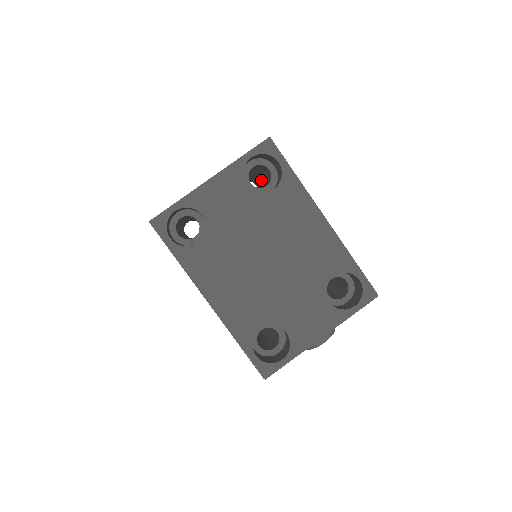
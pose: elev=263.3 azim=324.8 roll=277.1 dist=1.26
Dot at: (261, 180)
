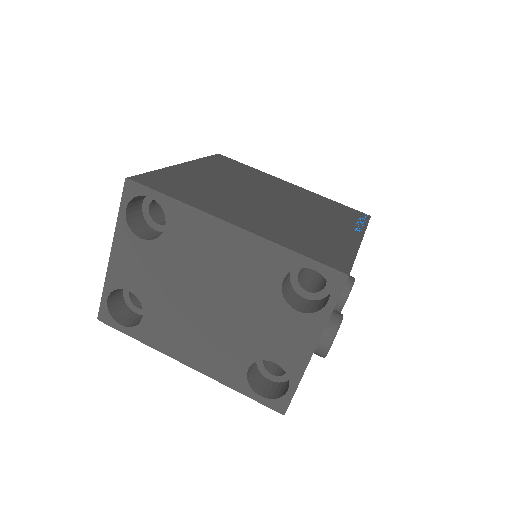
Dot at: occluded
